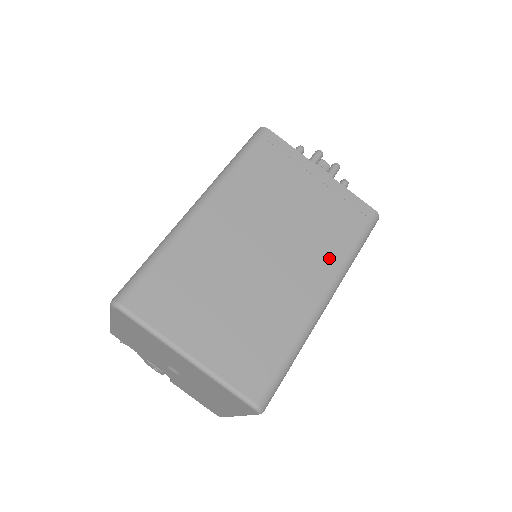
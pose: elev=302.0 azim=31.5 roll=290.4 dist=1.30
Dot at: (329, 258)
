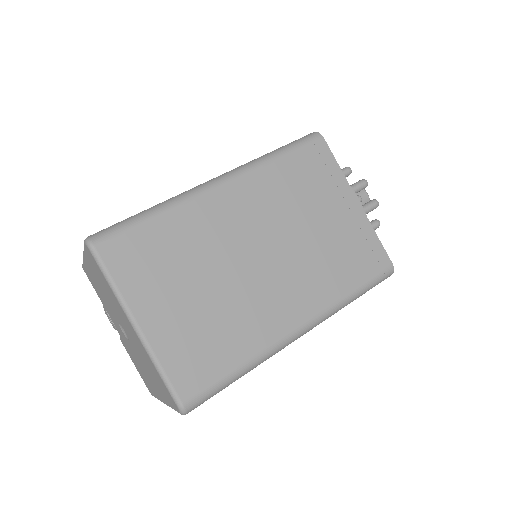
Dot at: (324, 291)
